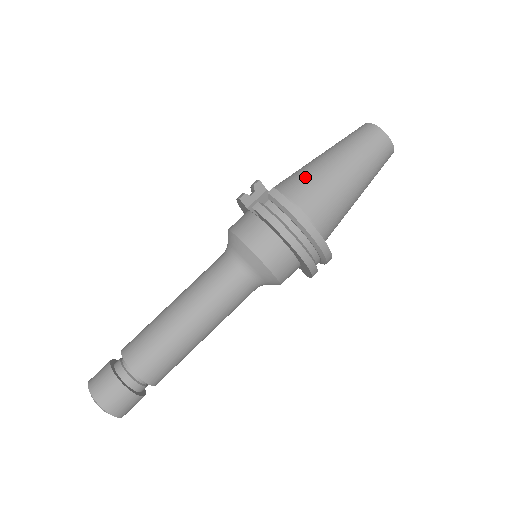
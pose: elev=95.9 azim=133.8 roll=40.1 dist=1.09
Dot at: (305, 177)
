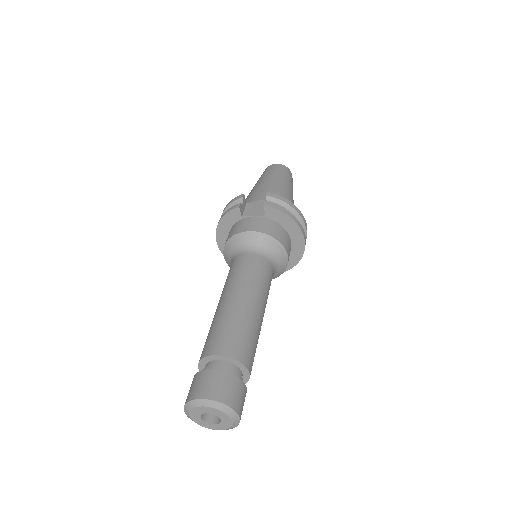
Dot at: (270, 191)
